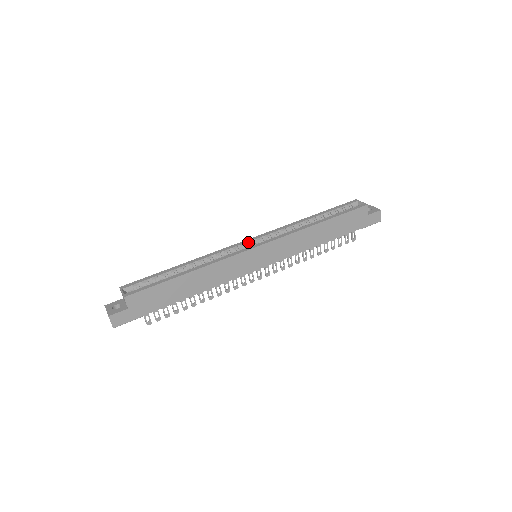
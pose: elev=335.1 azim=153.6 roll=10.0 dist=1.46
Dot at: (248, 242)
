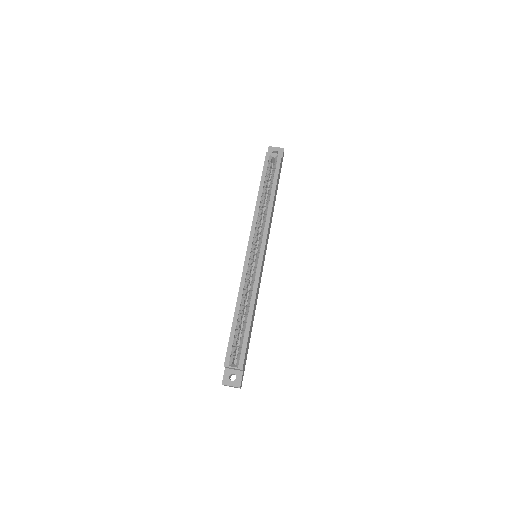
Dot at: (251, 254)
